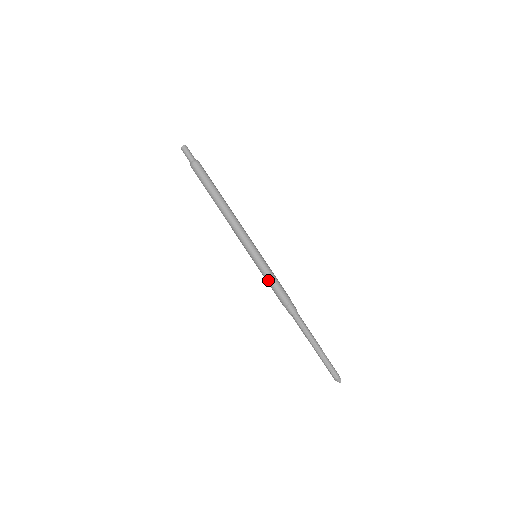
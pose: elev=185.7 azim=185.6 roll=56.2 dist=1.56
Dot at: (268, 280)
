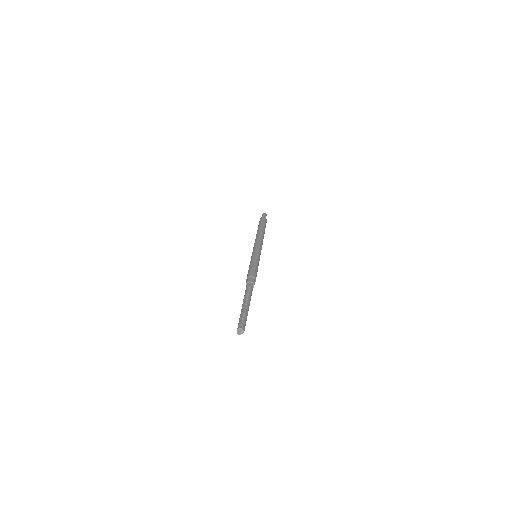
Dot at: (253, 263)
